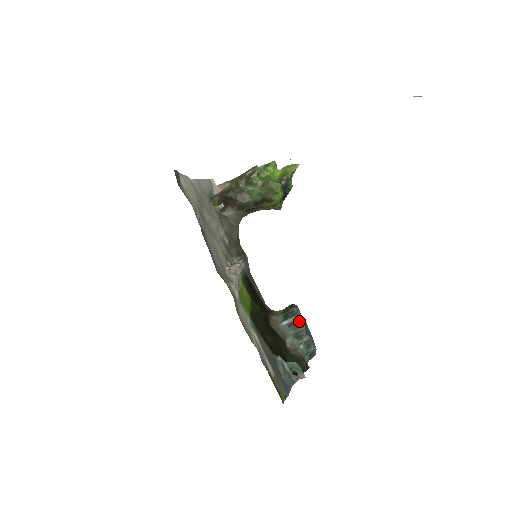
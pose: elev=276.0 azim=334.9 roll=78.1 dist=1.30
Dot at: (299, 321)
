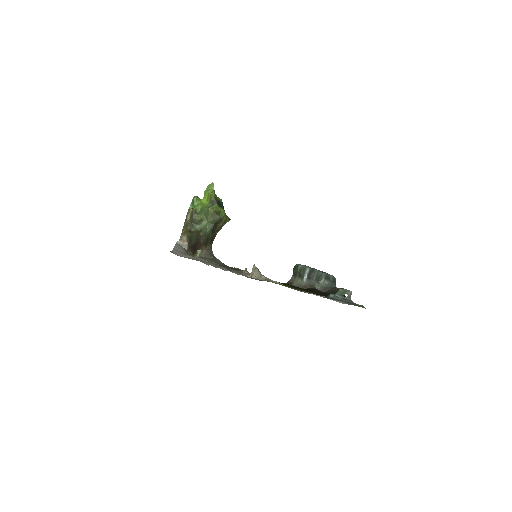
Dot at: (310, 270)
